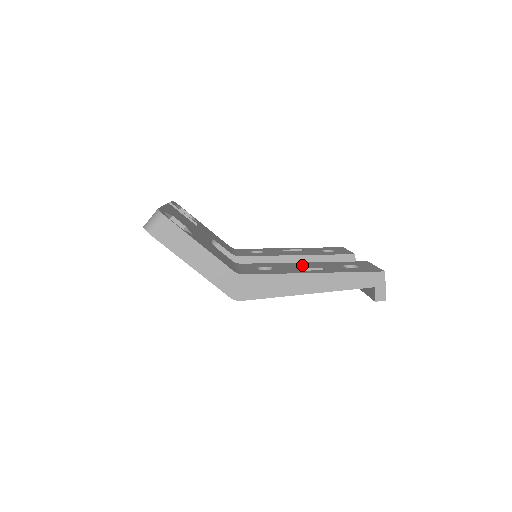
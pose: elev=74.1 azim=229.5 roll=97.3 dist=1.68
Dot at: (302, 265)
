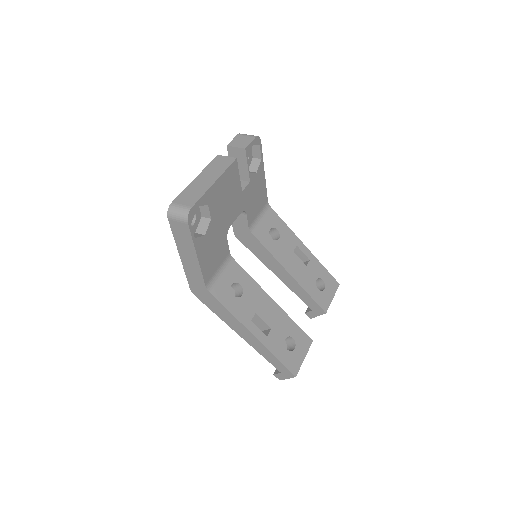
Dot at: (266, 308)
